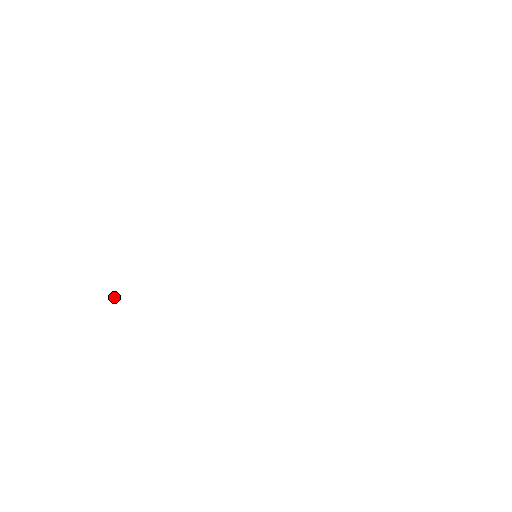
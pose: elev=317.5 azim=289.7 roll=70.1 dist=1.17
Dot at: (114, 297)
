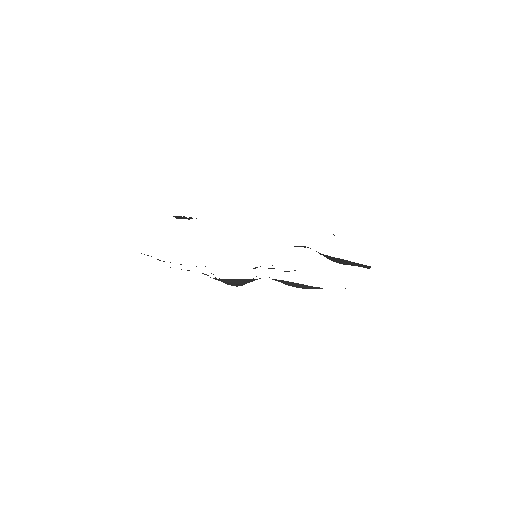
Dot at: occluded
